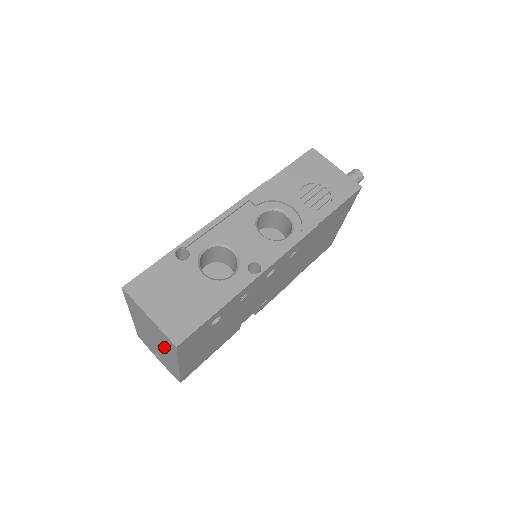
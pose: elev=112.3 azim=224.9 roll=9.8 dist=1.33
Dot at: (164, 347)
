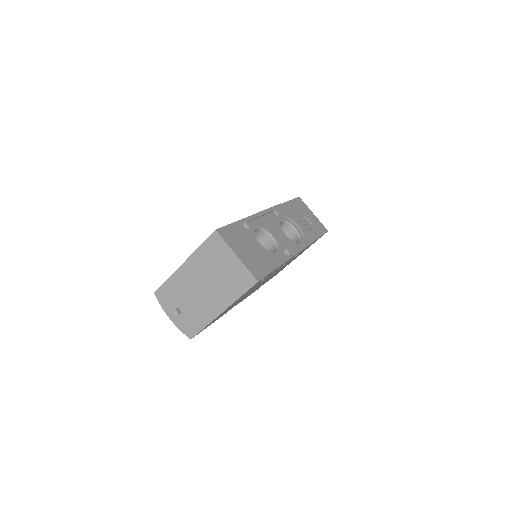
Dot at: (220, 291)
